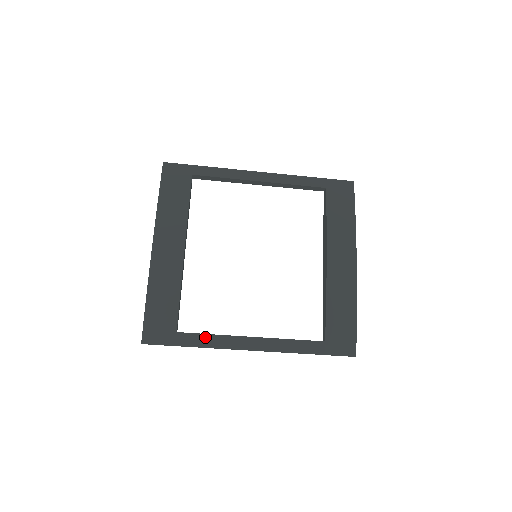
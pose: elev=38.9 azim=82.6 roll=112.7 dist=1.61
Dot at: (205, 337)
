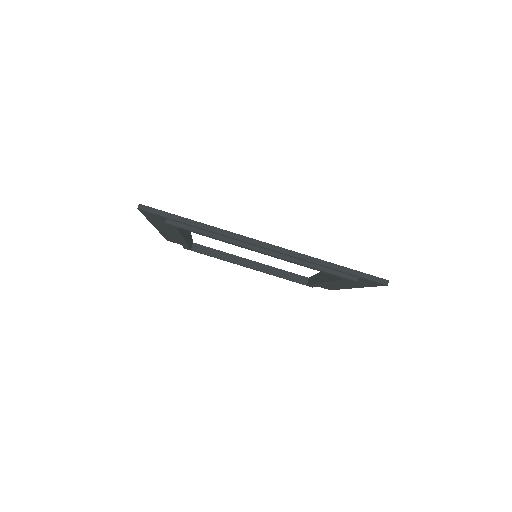
Dot at: occluded
